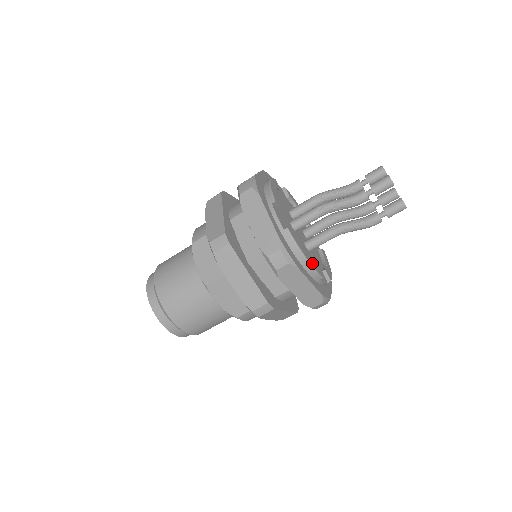
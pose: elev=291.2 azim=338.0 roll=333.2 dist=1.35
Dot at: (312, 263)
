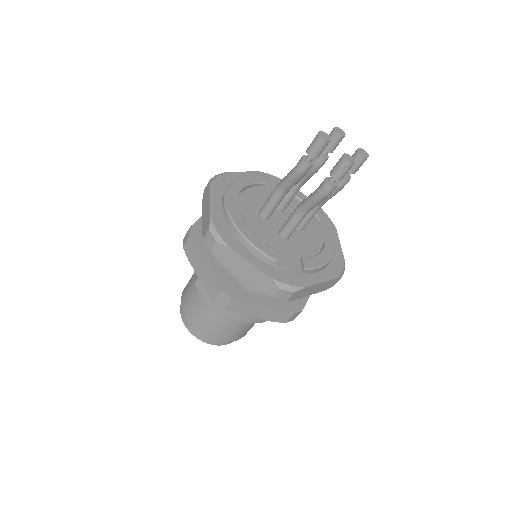
Dot at: (259, 244)
